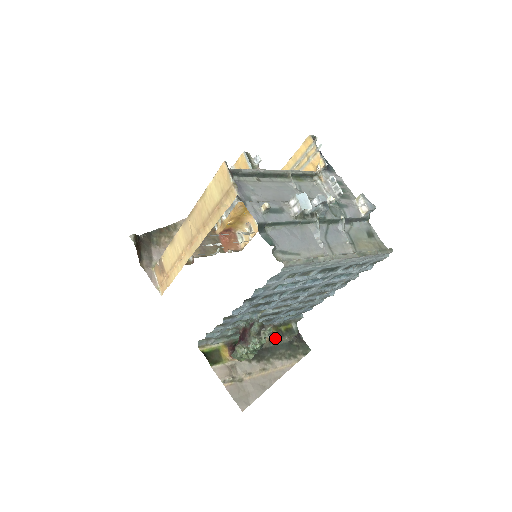
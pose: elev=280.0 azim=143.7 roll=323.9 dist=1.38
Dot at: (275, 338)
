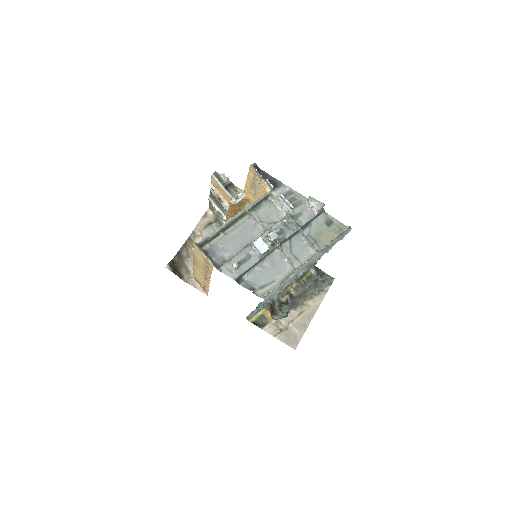
Dot at: (300, 290)
